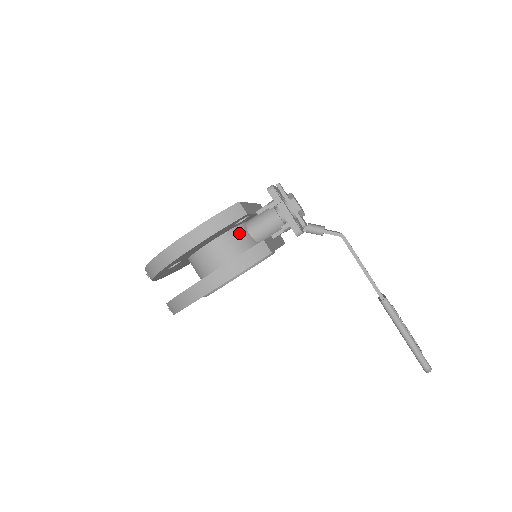
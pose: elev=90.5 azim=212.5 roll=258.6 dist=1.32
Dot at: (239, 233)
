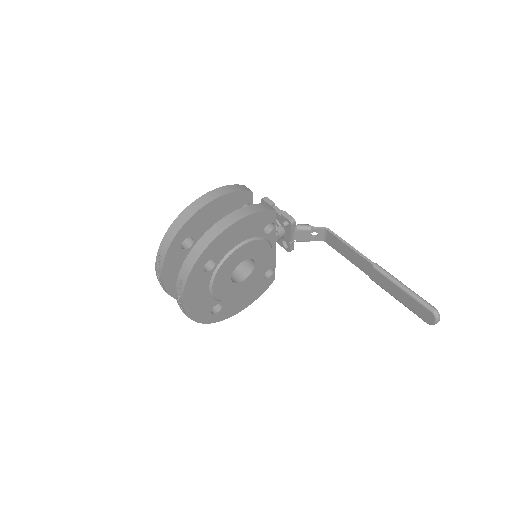
Dot at: occluded
